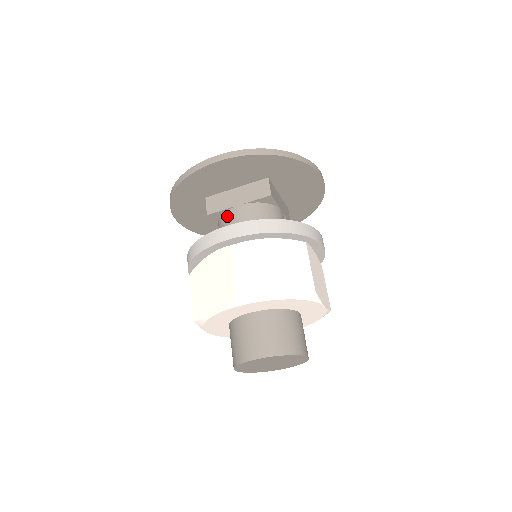
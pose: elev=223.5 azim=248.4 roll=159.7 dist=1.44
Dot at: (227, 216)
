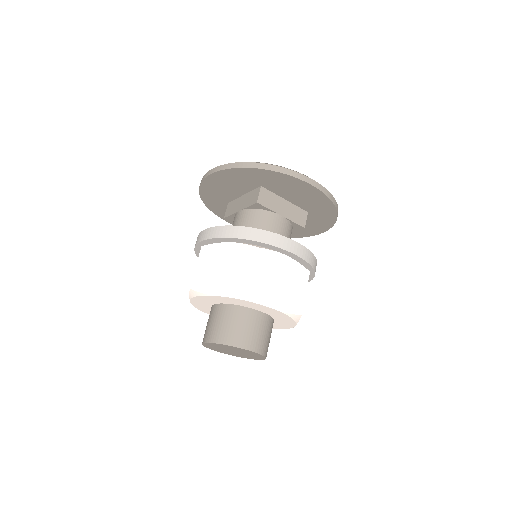
Dot at: occluded
